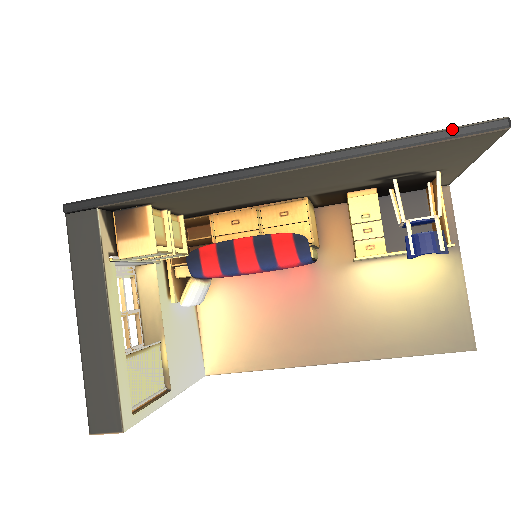
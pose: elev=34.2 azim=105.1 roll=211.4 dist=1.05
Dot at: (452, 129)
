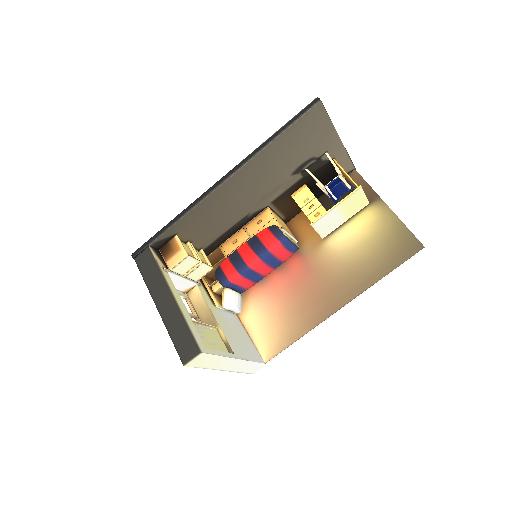
Dot at: (296, 115)
